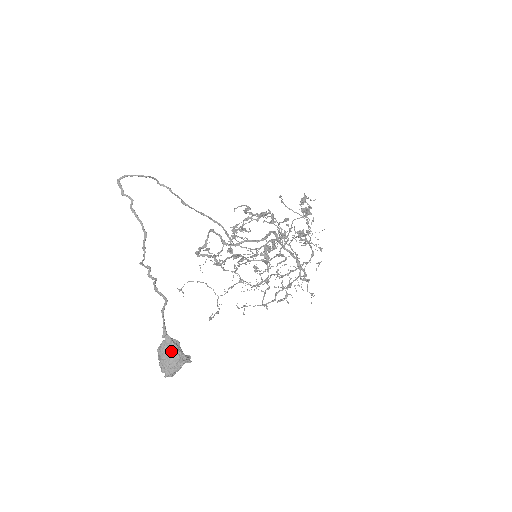
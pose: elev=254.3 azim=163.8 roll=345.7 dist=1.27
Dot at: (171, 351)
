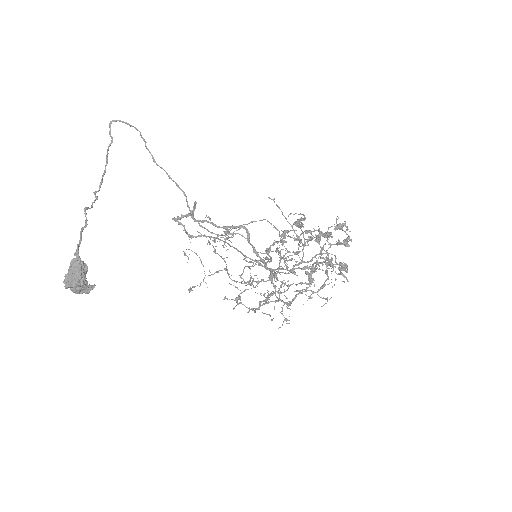
Dot at: (74, 269)
